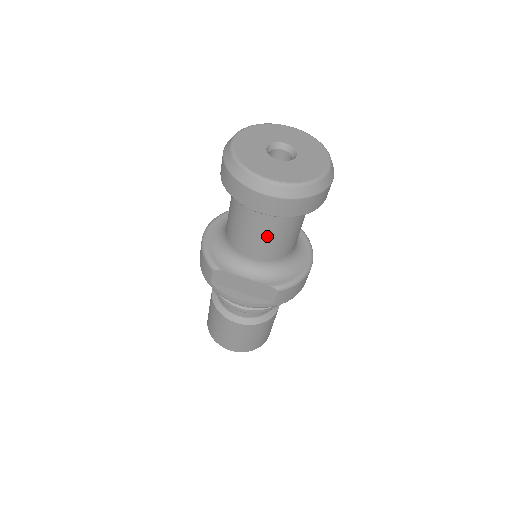
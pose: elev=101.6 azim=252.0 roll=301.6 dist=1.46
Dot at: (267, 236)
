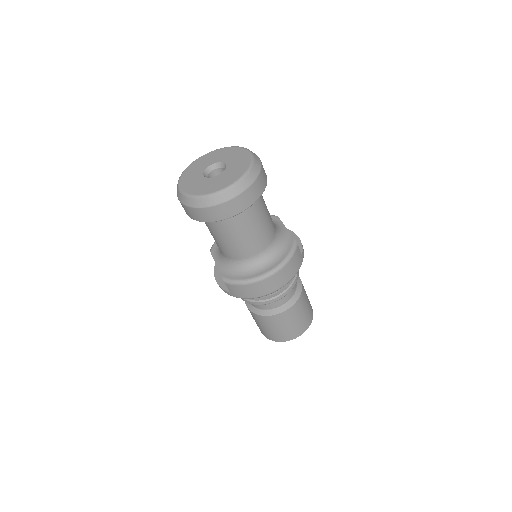
Dot at: (212, 234)
